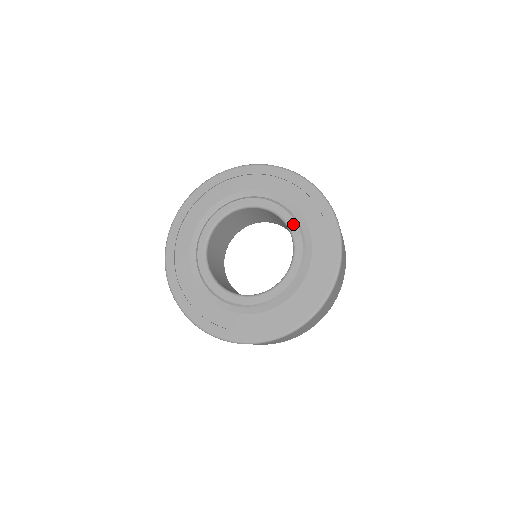
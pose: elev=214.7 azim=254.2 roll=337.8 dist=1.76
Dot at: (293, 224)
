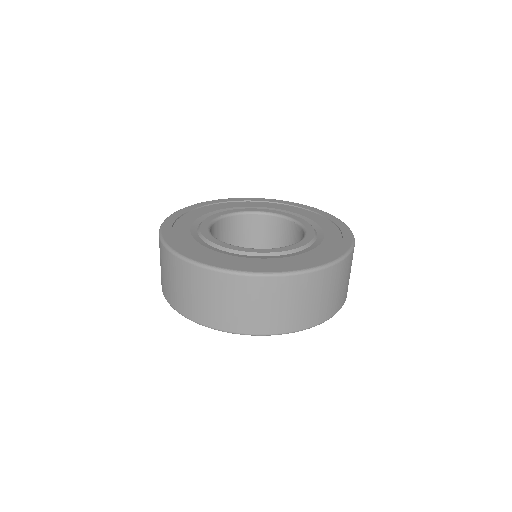
Dot at: (305, 222)
